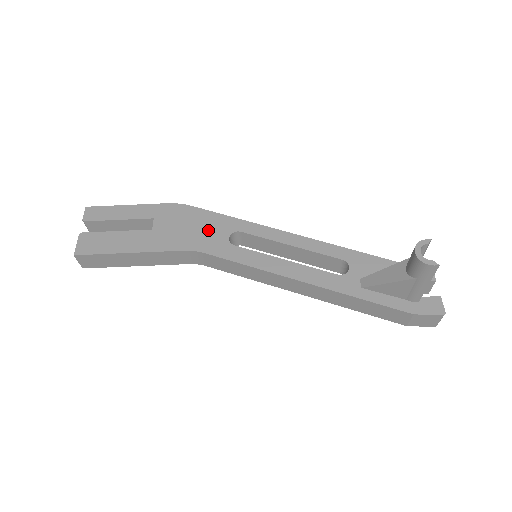
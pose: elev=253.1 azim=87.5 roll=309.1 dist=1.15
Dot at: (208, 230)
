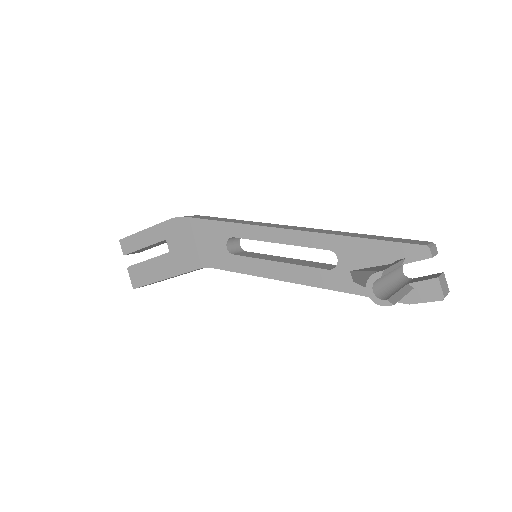
Dot at: (208, 242)
